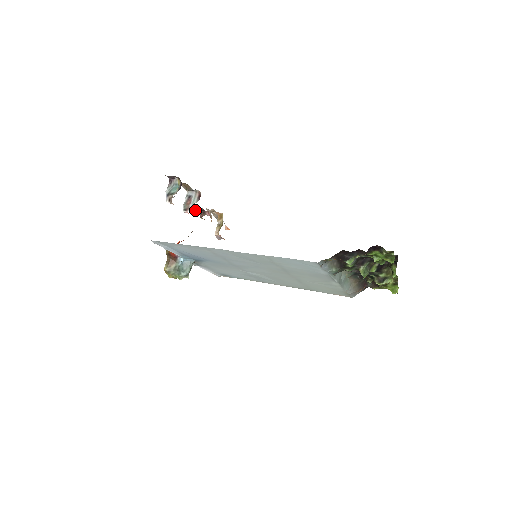
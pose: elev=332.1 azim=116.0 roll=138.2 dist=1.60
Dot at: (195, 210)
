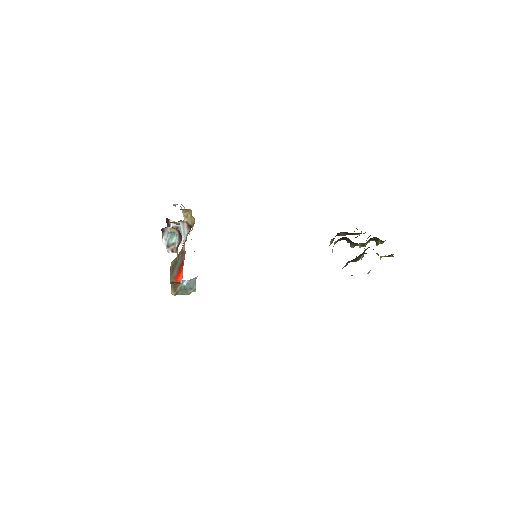
Dot at: occluded
